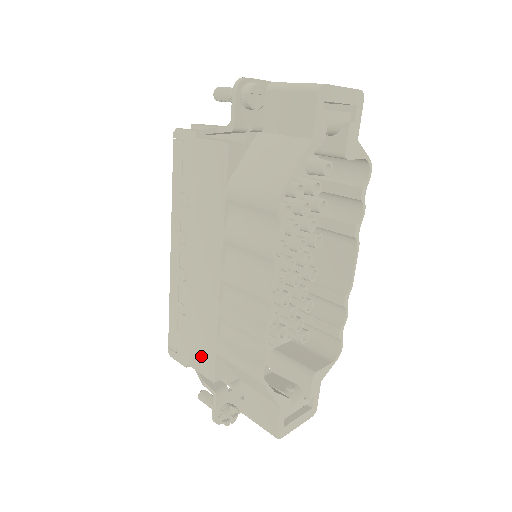
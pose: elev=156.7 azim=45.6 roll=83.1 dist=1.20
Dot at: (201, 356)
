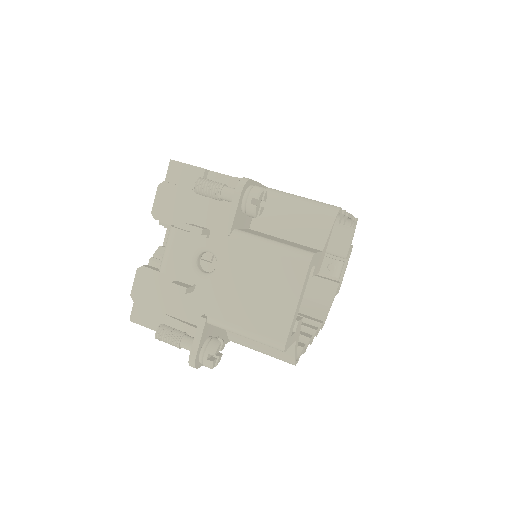
Dot at: occluded
